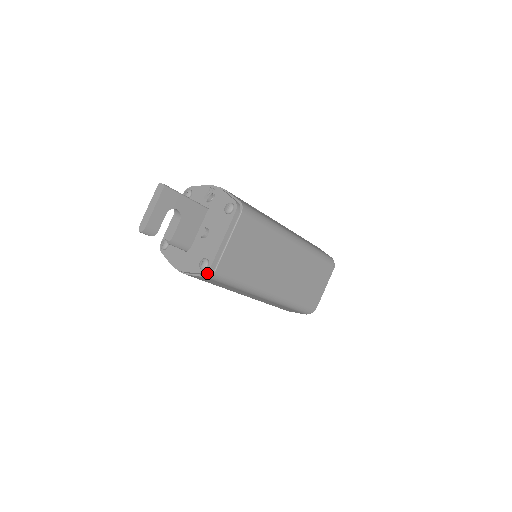
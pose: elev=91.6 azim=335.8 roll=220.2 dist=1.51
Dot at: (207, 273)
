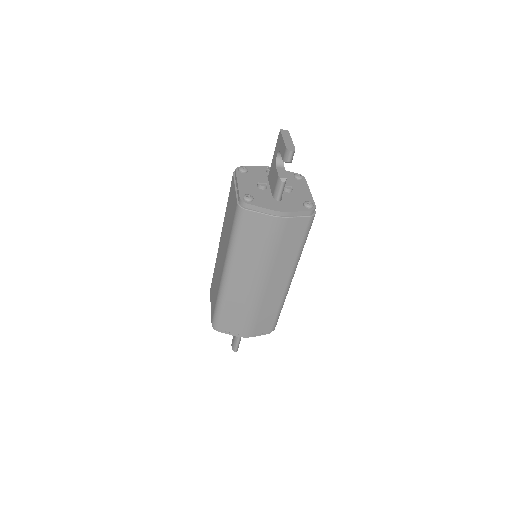
Dot at: (313, 212)
